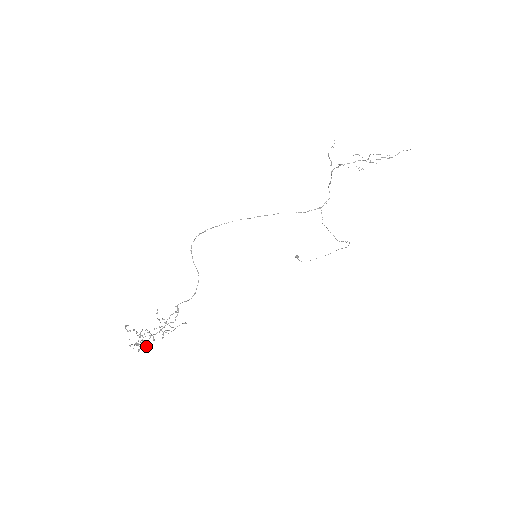
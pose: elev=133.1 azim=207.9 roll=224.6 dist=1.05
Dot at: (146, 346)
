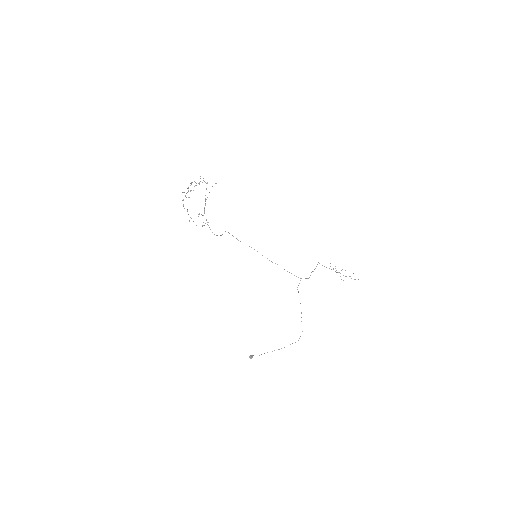
Dot at: occluded
